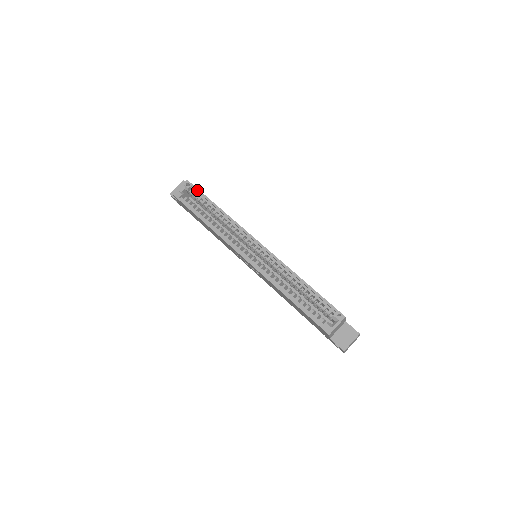
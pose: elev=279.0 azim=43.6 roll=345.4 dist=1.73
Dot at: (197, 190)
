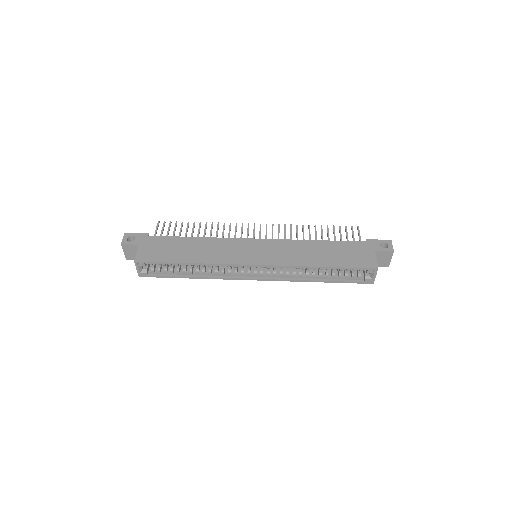
Dot at: (154, 263)
